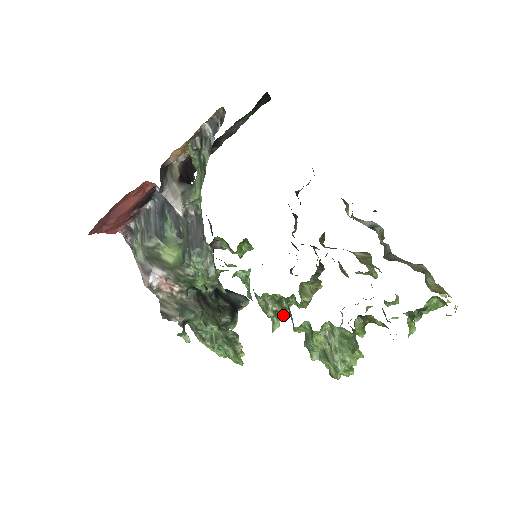
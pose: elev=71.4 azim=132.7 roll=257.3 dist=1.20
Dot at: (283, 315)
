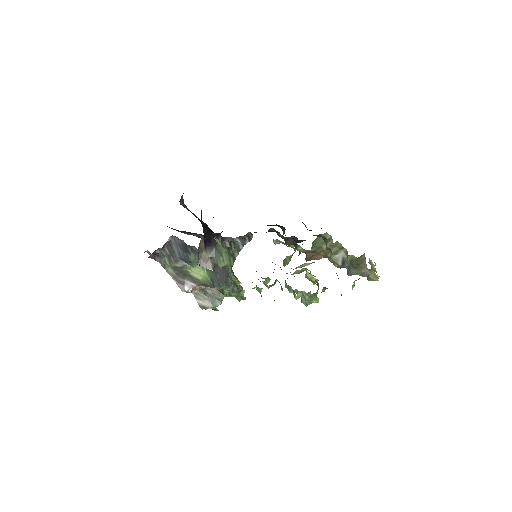
Dot at: occluded
